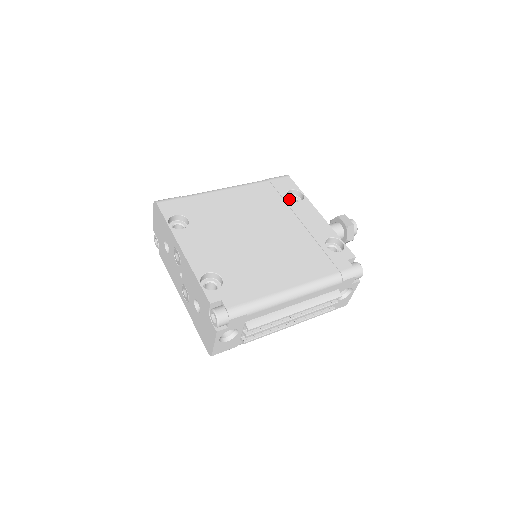
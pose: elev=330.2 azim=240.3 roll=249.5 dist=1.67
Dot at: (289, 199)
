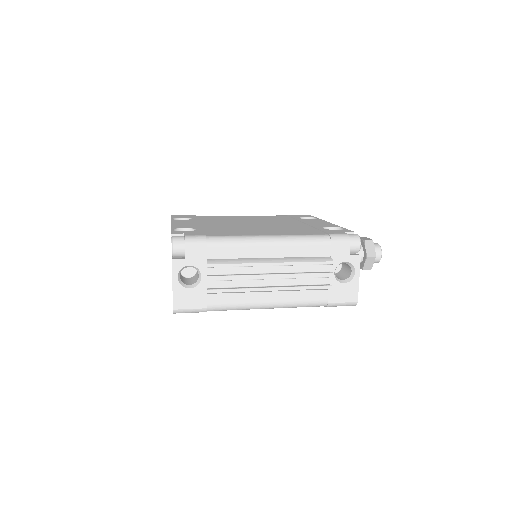
Dot at: (300, 218)
